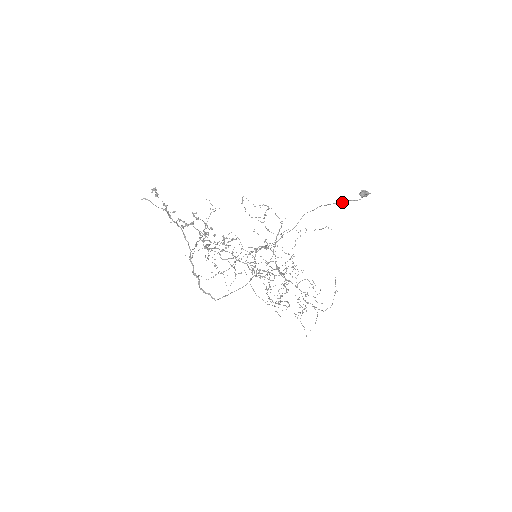
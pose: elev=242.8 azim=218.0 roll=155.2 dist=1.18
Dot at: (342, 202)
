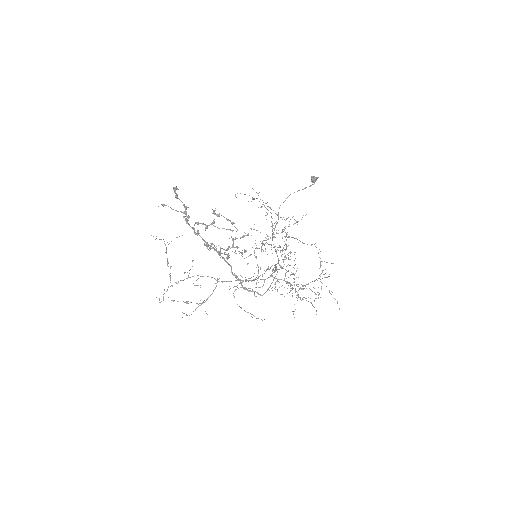
Dot at: (302, 189)
